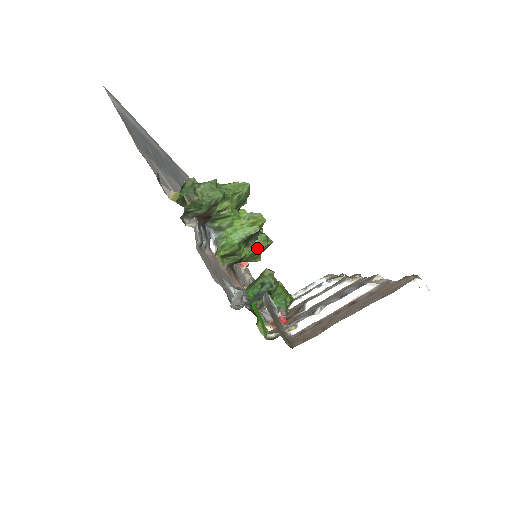
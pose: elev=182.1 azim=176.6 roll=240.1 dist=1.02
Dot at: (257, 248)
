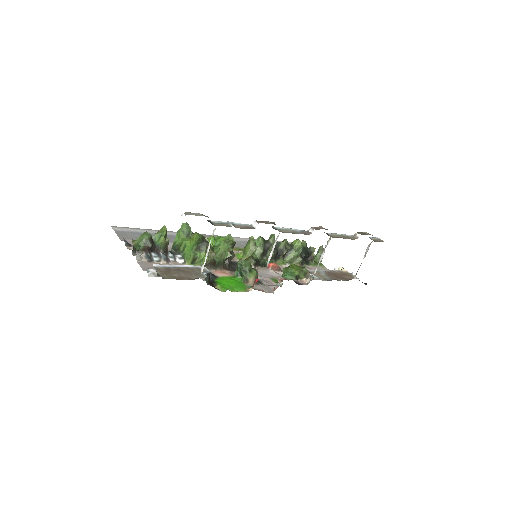
Dot at: (221, 250)
